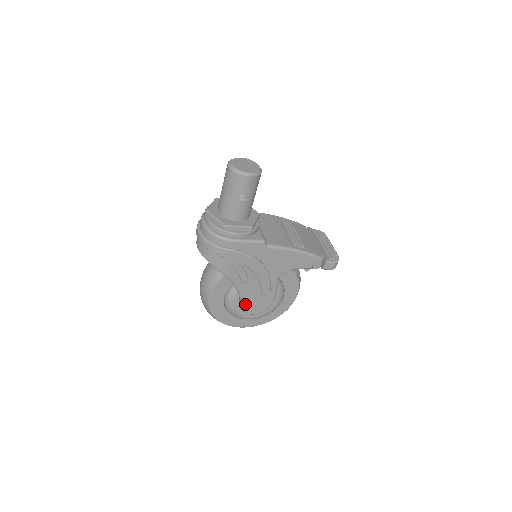
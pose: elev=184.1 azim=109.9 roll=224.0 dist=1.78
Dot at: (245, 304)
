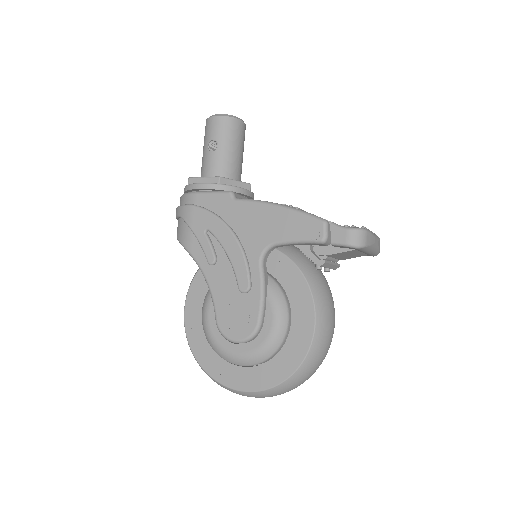
Dot at: (219, 314)
